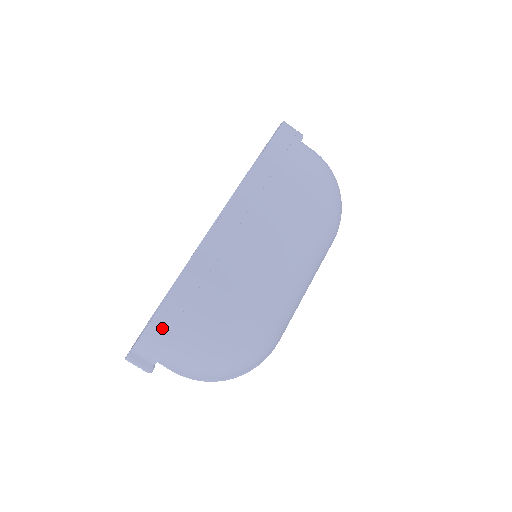
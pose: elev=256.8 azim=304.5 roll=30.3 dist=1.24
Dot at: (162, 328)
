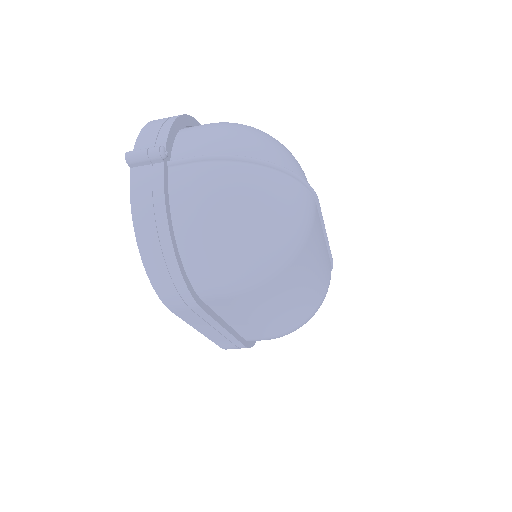
Dot at: occluded
